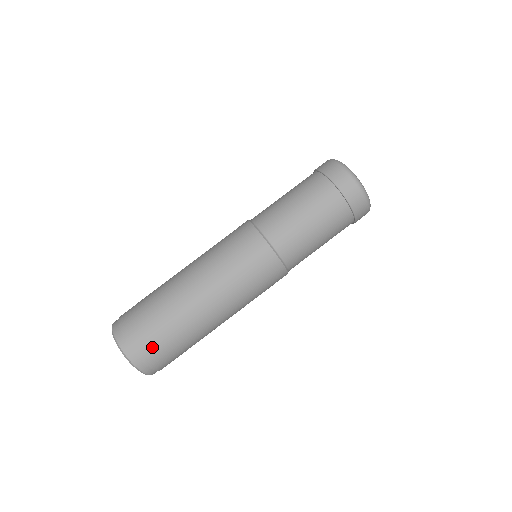
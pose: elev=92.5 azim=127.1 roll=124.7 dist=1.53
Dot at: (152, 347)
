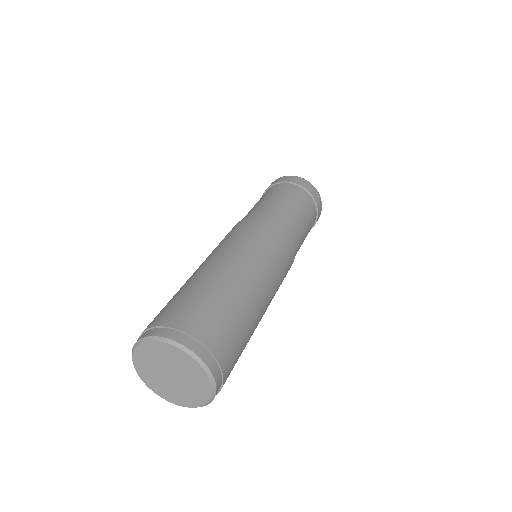
Dot at: (165, 313)
